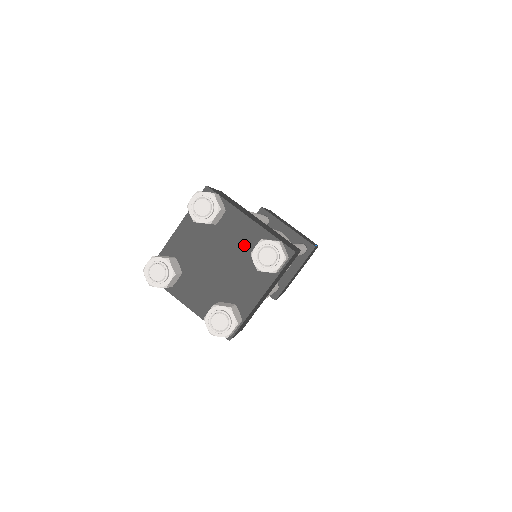
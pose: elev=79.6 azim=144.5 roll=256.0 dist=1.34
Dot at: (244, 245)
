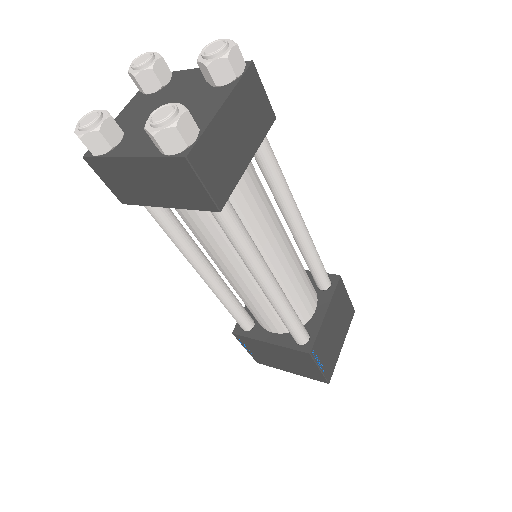
Dot at: (195, 85)
